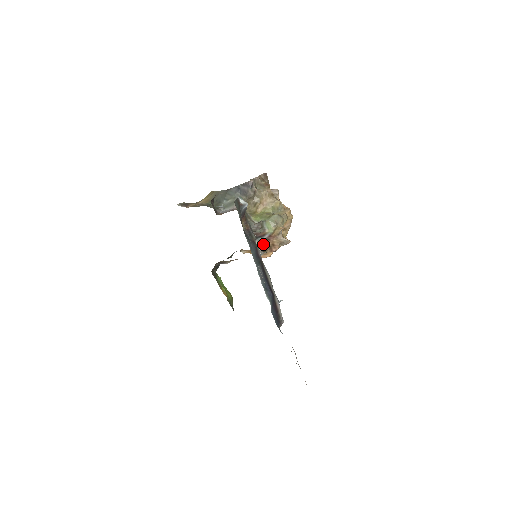
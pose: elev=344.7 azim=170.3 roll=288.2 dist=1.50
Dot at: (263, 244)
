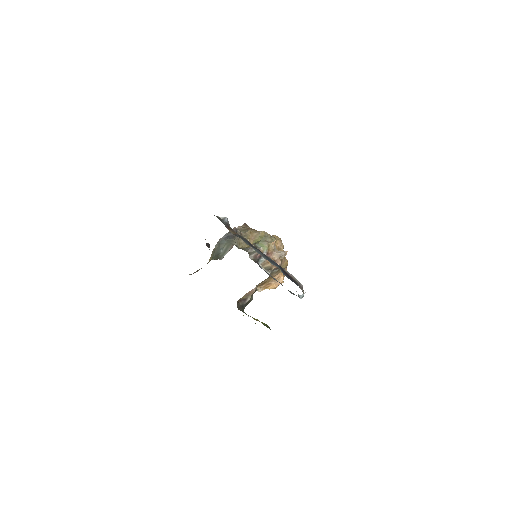
Dot at: (266, 263)
